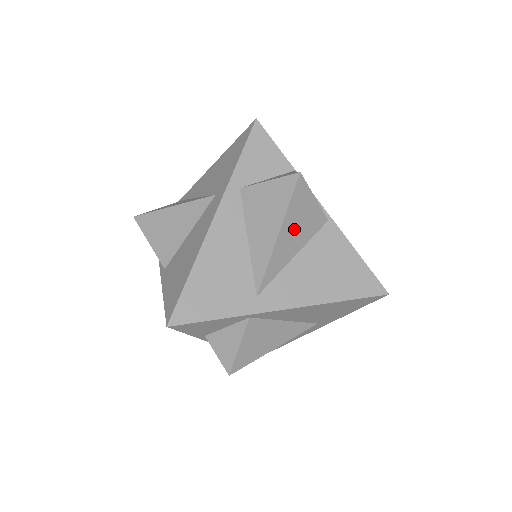
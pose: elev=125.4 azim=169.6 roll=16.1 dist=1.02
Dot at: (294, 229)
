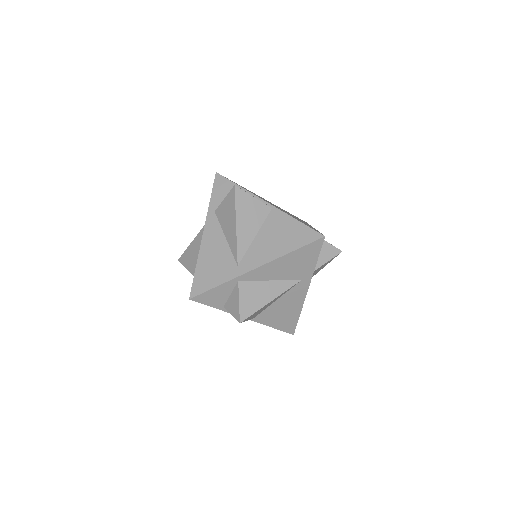
Dot at: (247, 219)
